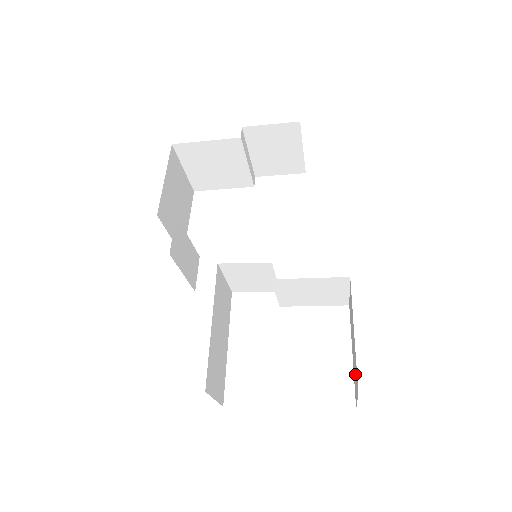
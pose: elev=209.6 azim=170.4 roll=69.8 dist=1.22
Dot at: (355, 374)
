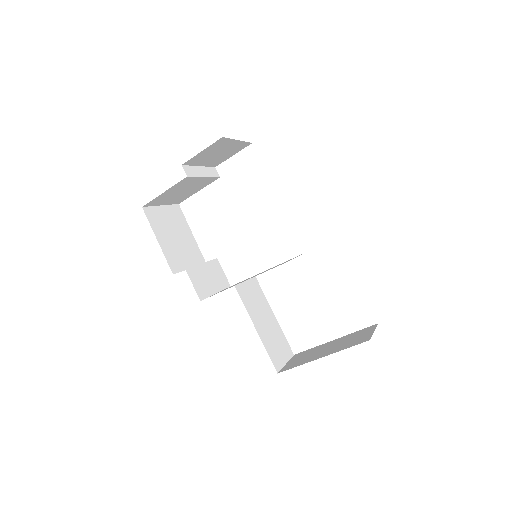
Dot at: occluded
